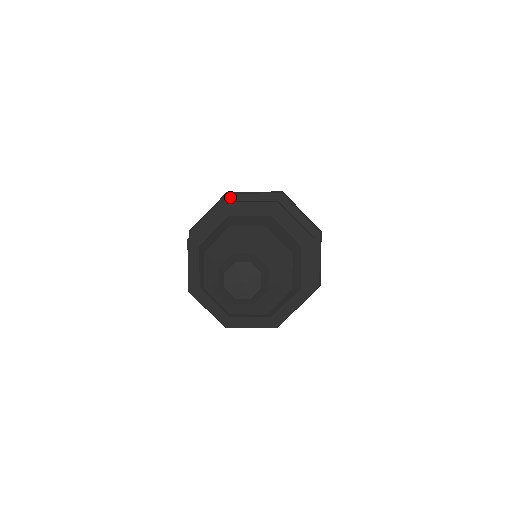
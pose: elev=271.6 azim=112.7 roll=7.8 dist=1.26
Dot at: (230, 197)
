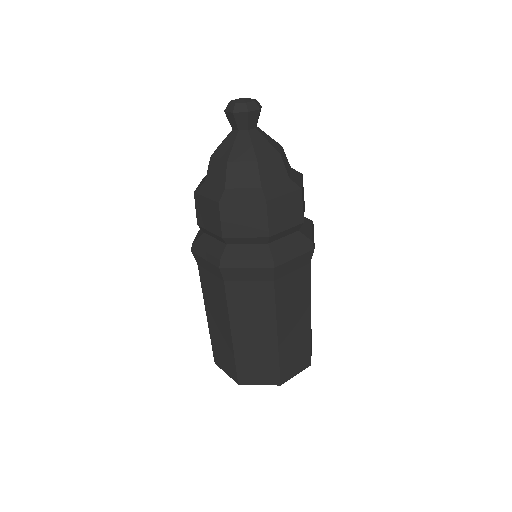
Dot at: occluded
